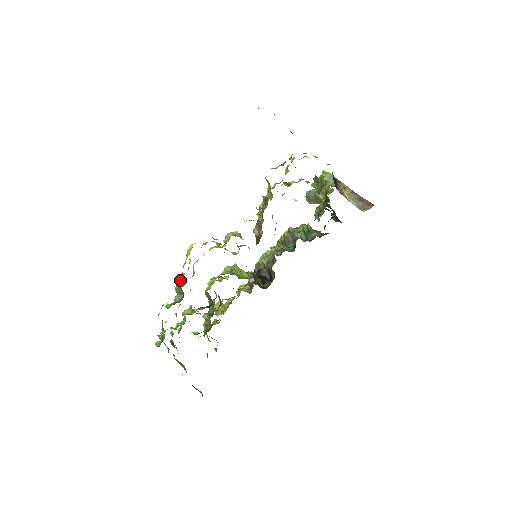
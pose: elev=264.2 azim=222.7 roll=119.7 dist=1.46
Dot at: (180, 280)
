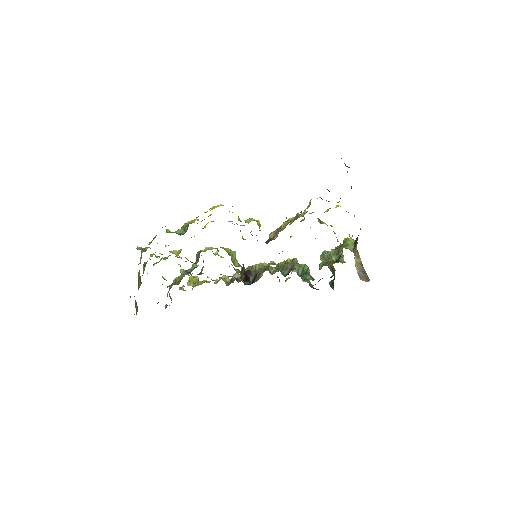
Dot at: (192, 221)
